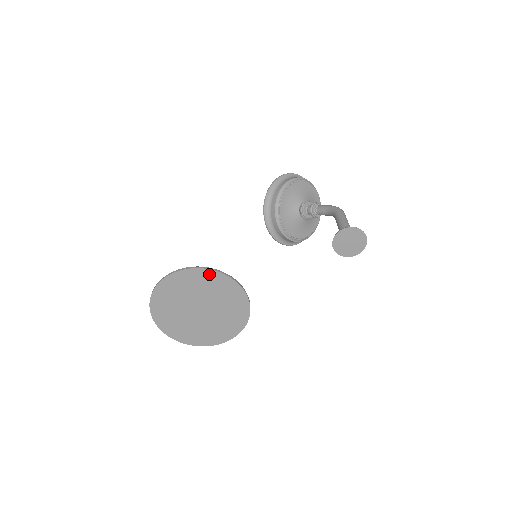
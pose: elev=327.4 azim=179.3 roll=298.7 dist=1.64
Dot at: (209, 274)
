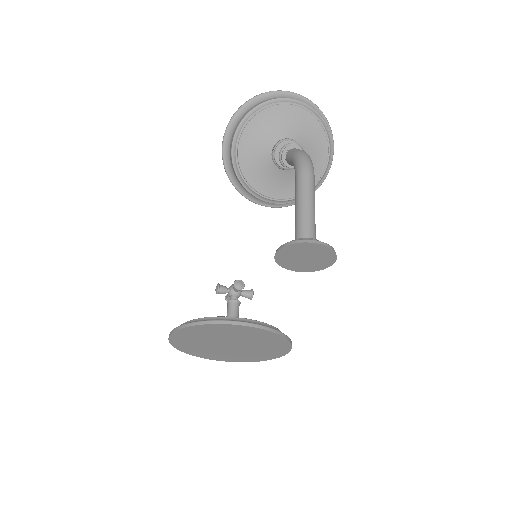
Dot at: (198, 328)
